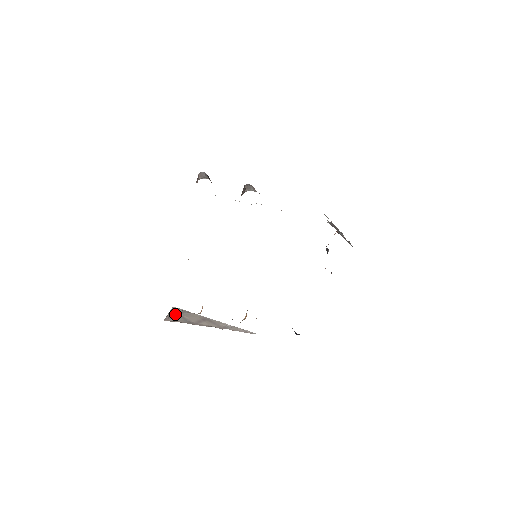
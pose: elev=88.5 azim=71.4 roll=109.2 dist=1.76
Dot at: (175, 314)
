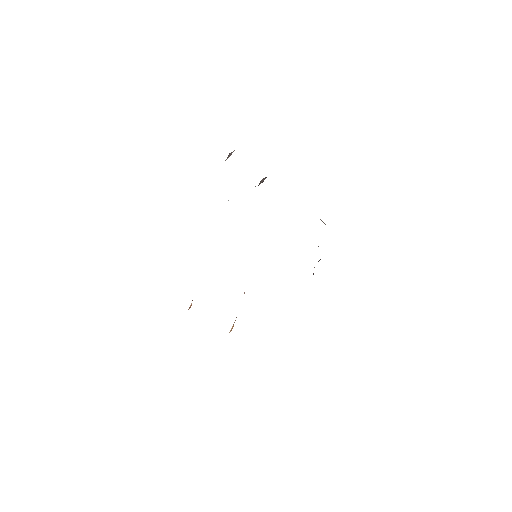
Dot at: occluded
